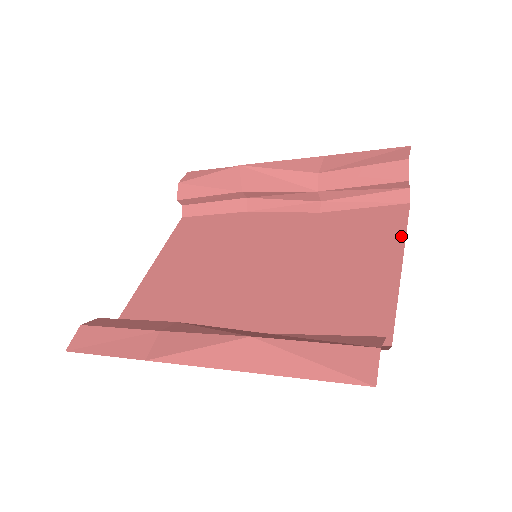
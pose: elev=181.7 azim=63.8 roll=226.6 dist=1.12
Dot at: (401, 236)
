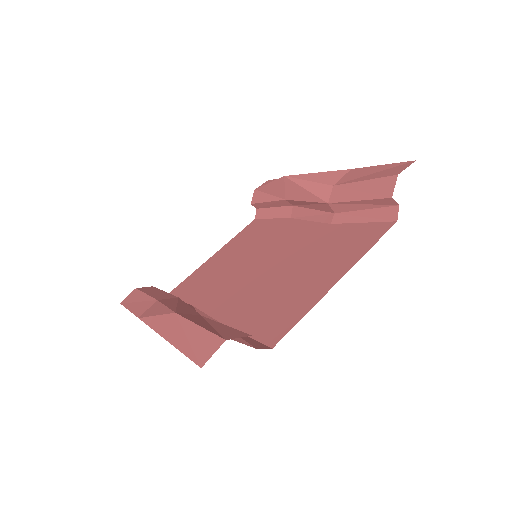
Dot at: (362, 253)
